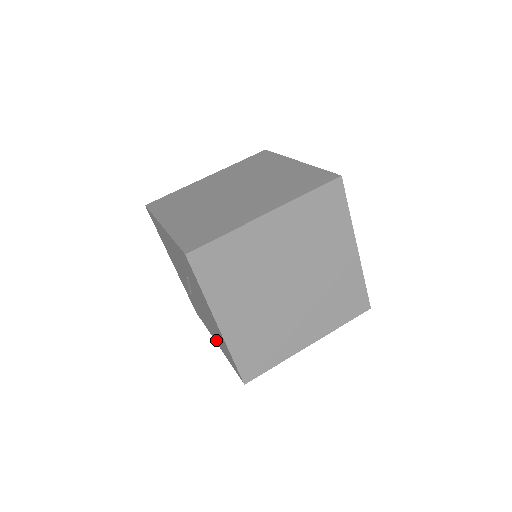
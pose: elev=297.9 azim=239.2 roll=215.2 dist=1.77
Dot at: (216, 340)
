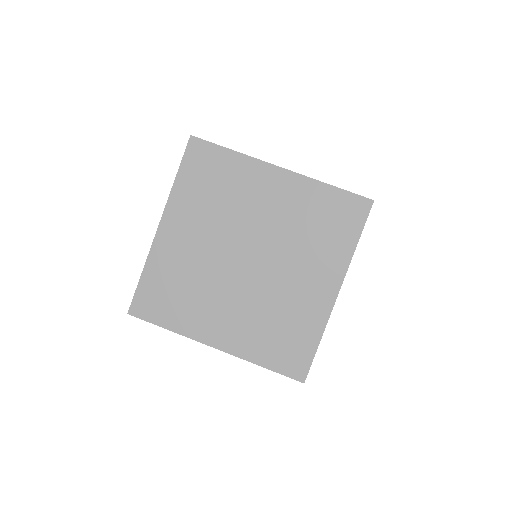
Dot at: occluded
